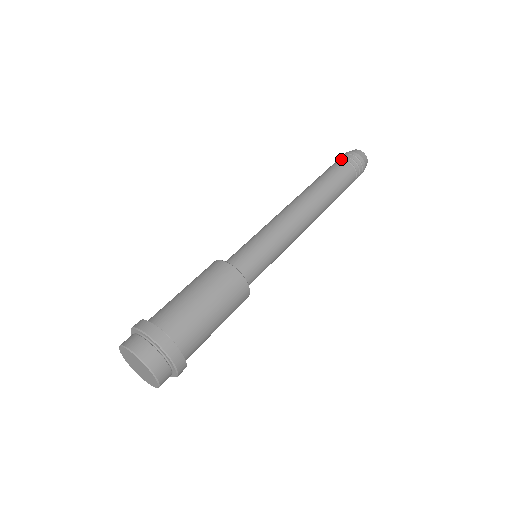
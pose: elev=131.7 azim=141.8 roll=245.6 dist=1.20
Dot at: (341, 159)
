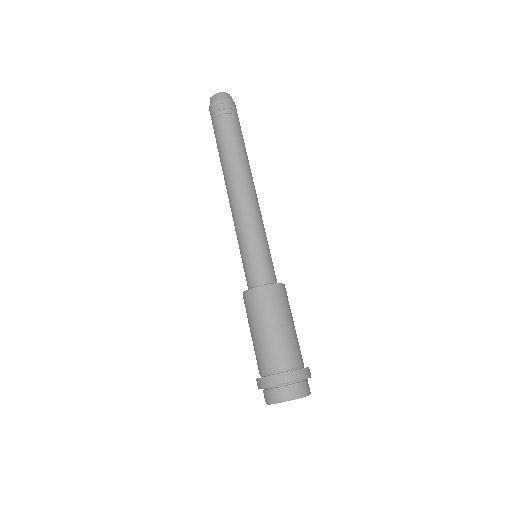
Dot at: (216, 117)
